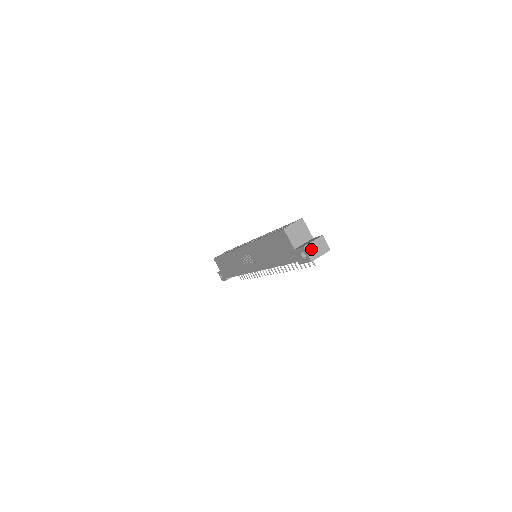
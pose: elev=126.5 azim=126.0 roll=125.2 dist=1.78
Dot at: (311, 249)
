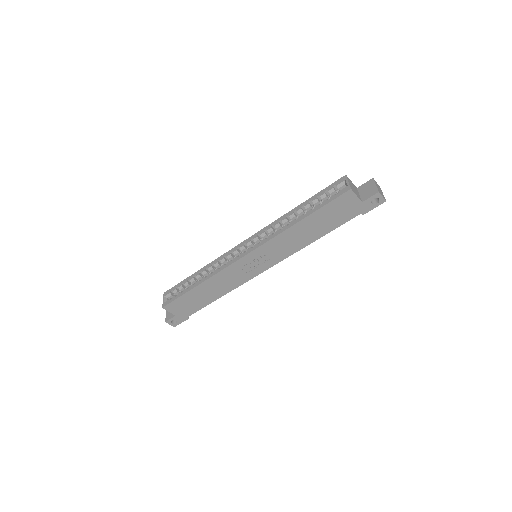
Dot at: (380, 192)
